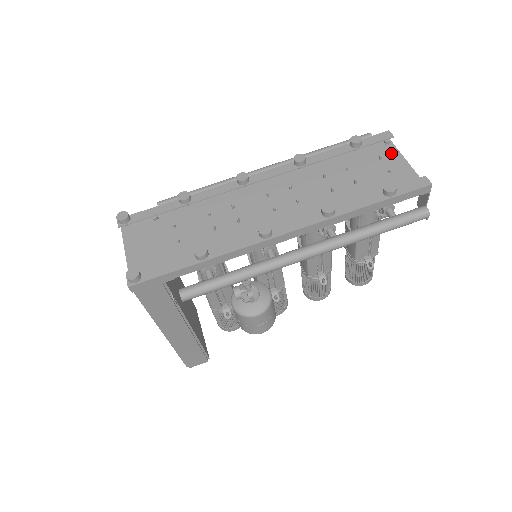
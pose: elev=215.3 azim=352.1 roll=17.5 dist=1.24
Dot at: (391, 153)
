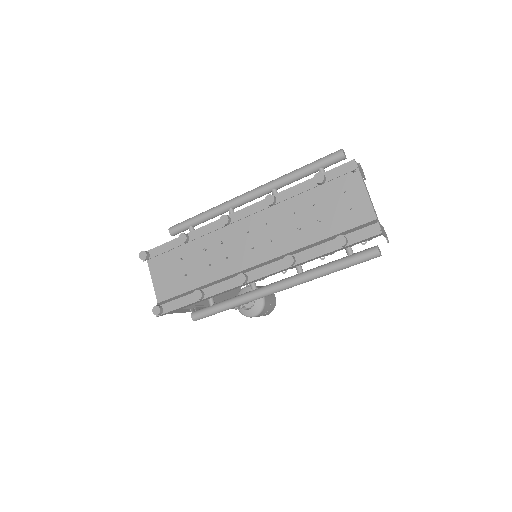
Dot at: (355, 184)
